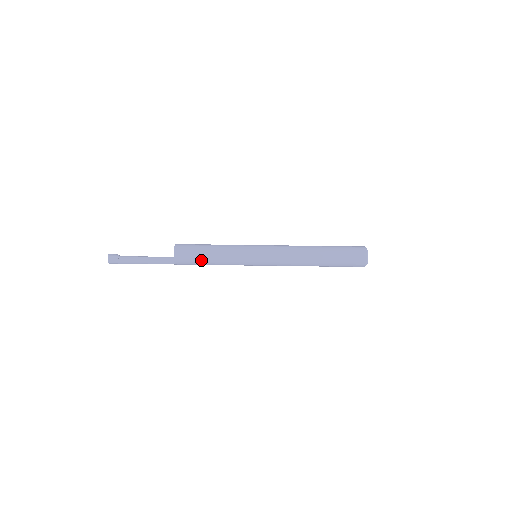
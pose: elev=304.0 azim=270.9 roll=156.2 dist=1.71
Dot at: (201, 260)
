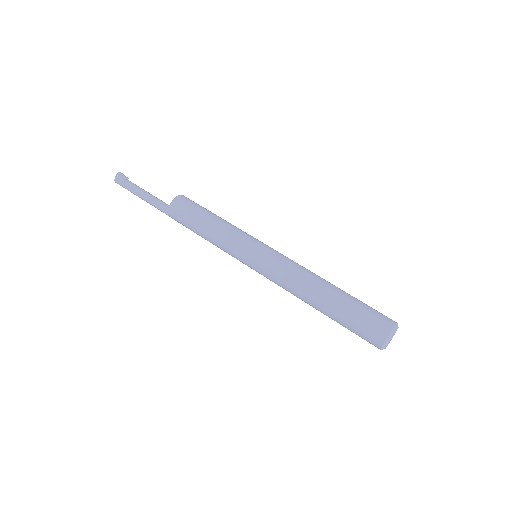
Dot at: (193, 229)
